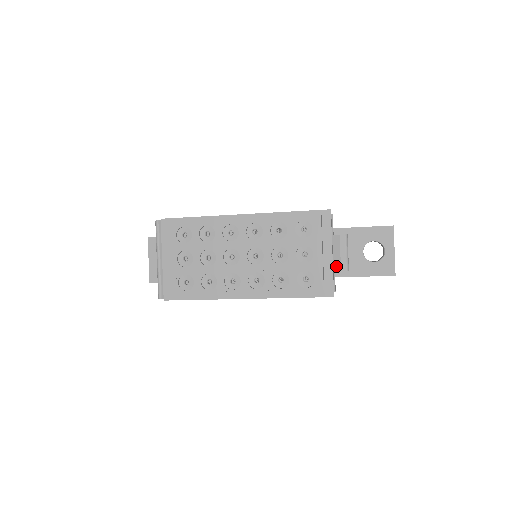
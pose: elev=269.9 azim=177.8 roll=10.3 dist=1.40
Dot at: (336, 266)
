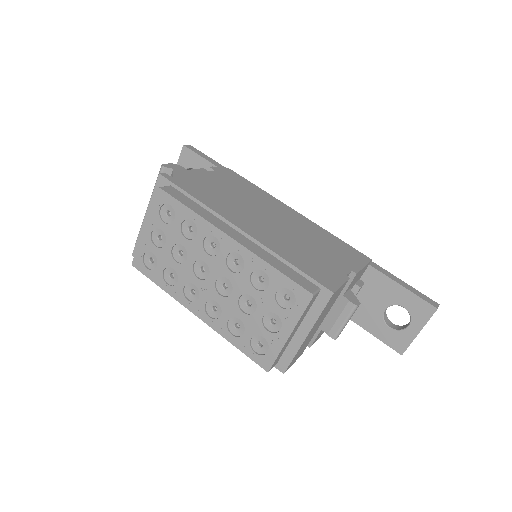
Dot at: (326, 326)
